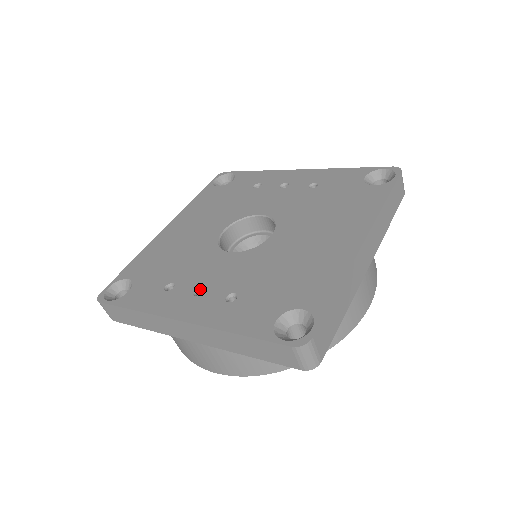
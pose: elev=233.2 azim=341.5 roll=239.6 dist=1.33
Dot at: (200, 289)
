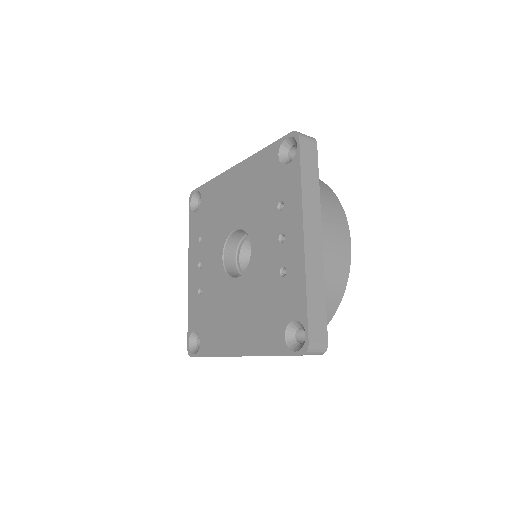
Dot at: (202, 263)
